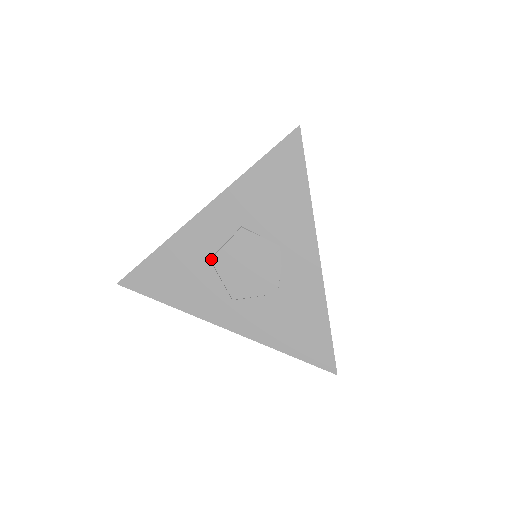
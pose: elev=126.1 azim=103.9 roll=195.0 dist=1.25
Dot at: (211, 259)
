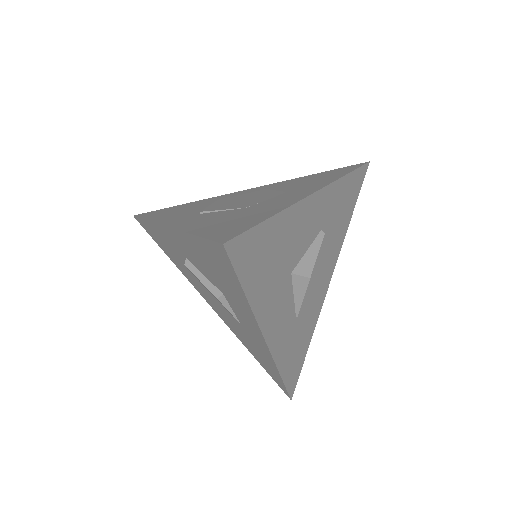
Dot at: (219, 200)
